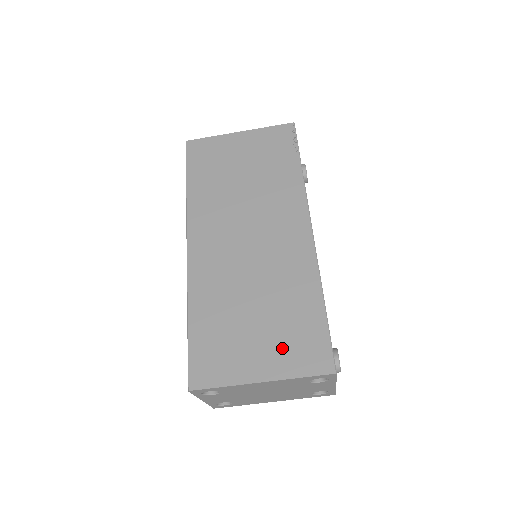
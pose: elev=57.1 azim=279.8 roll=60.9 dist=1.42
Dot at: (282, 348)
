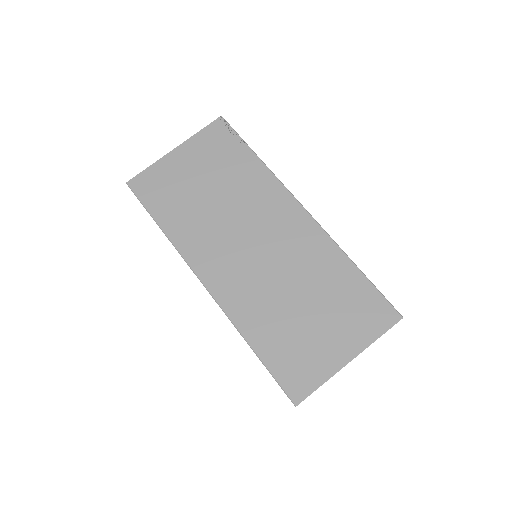
Dot at: (348, 323)
